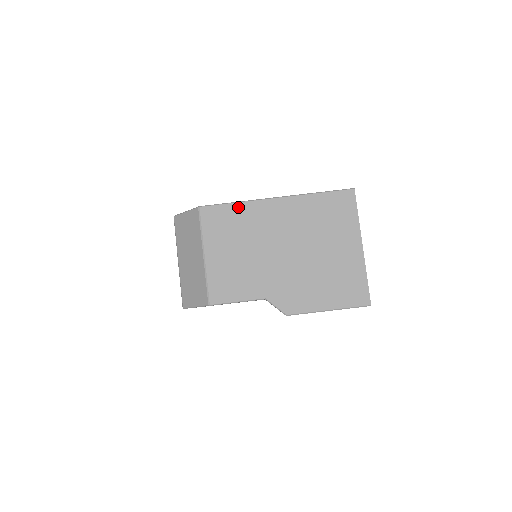
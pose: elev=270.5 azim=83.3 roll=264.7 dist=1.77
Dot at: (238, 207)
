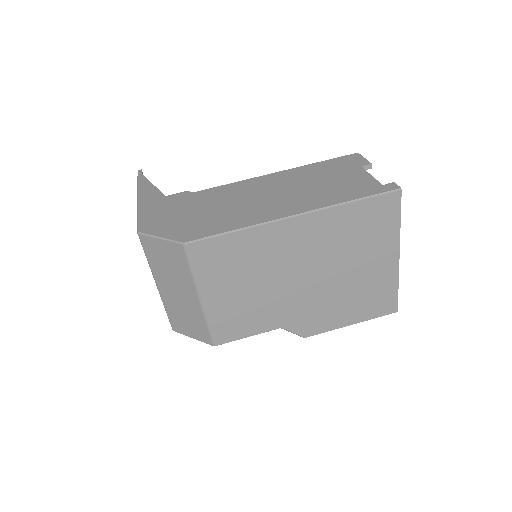
Dot at: (241, 236)
